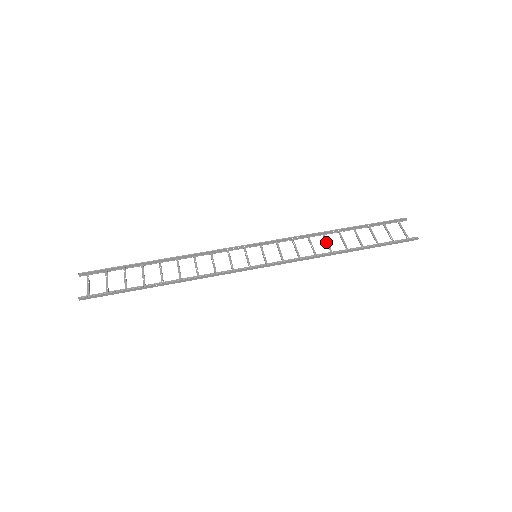
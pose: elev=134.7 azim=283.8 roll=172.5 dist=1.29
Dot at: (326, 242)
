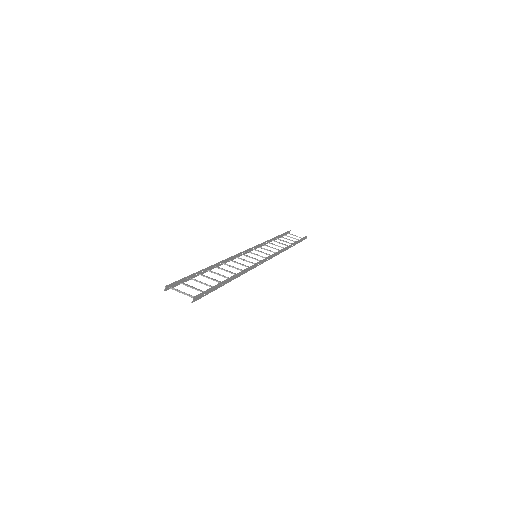
Dot at: (276, 245)
